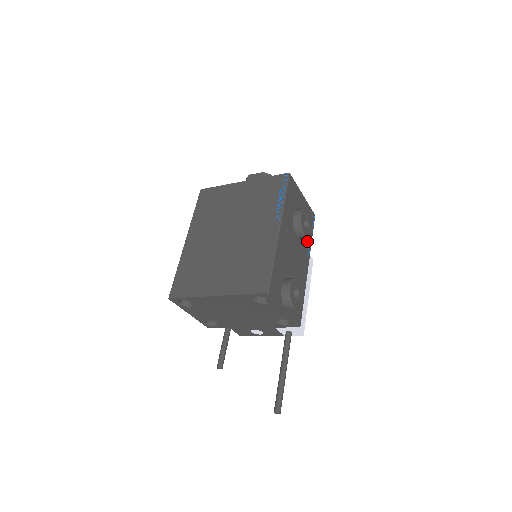
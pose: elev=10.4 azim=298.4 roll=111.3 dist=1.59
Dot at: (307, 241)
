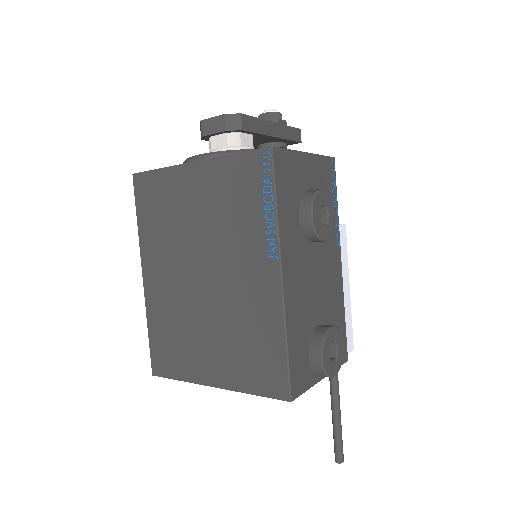
Dot at: occluded
